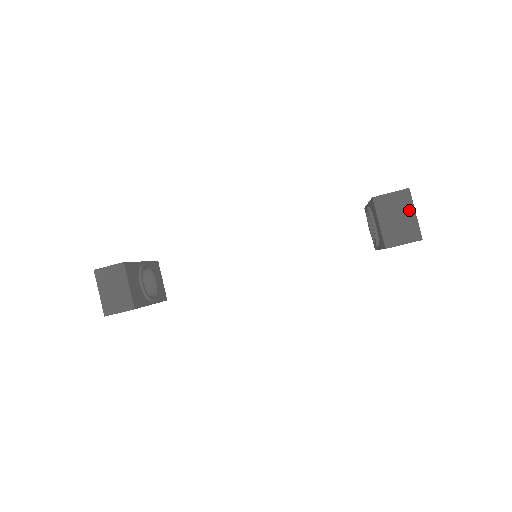
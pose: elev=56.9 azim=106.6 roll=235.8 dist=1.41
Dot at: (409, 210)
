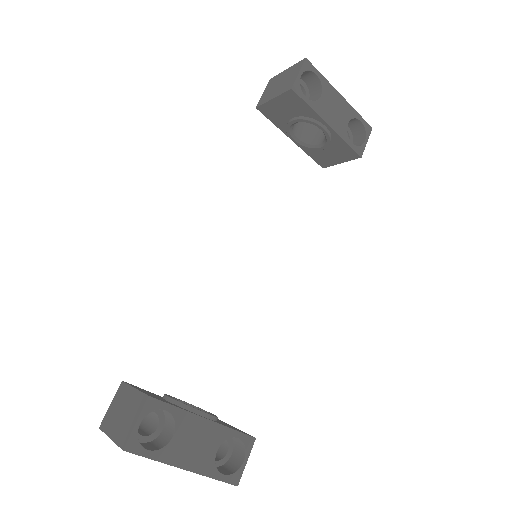
Dot at: (281, 76)
